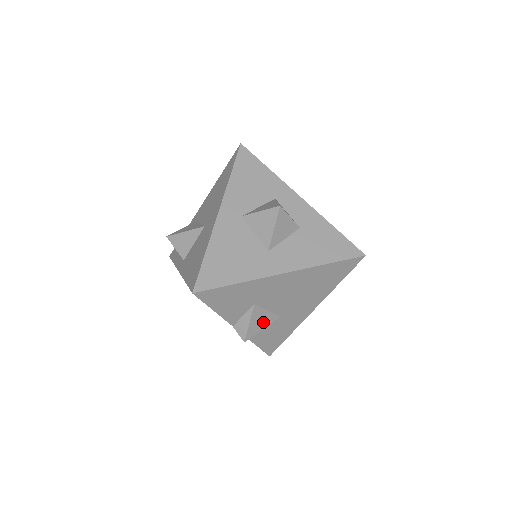
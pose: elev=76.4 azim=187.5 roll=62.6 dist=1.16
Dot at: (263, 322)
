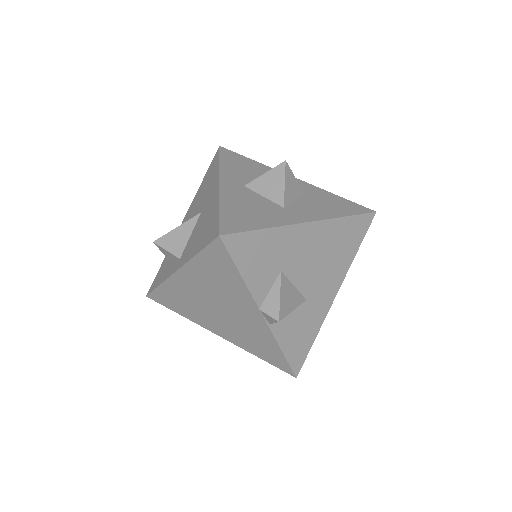
Dot at: (292, 300)
